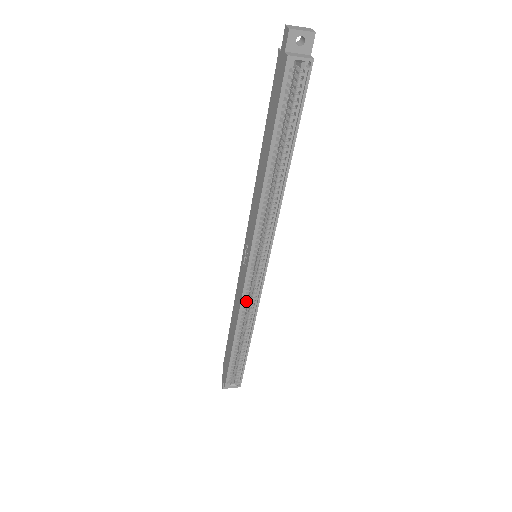
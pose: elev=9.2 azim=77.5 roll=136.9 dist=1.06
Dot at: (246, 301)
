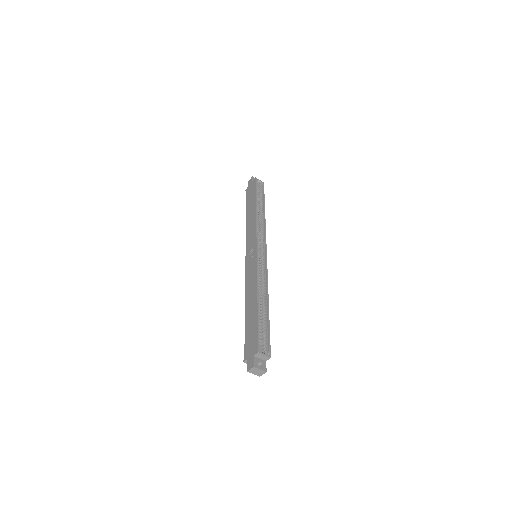
Dot at: (259, 273)
